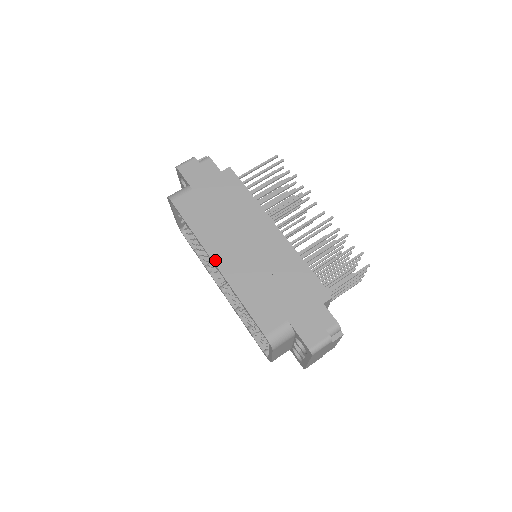
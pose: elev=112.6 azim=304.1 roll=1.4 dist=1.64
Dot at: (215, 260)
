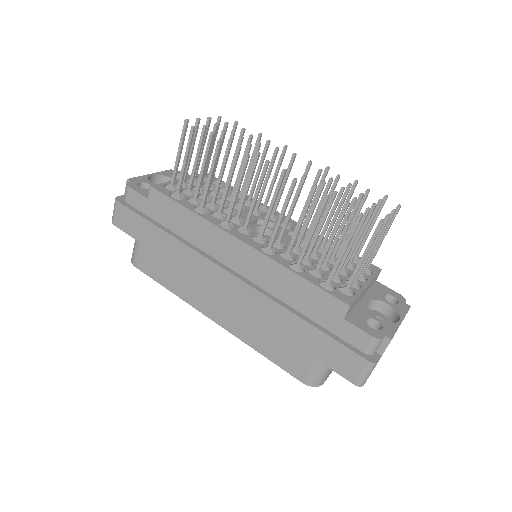
Dot at: (209, 316)
